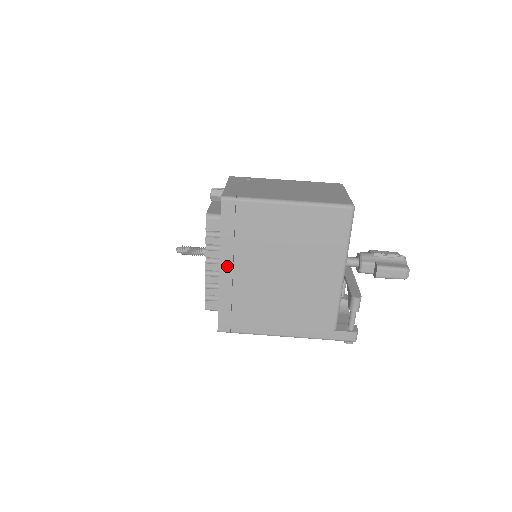
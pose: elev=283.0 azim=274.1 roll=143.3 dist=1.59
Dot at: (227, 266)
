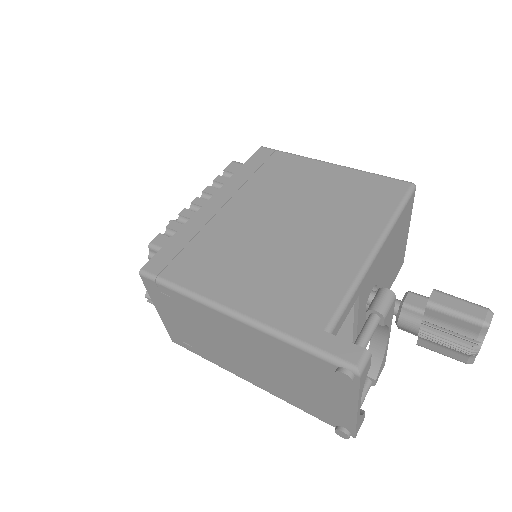
Dot at: (220, 200)
